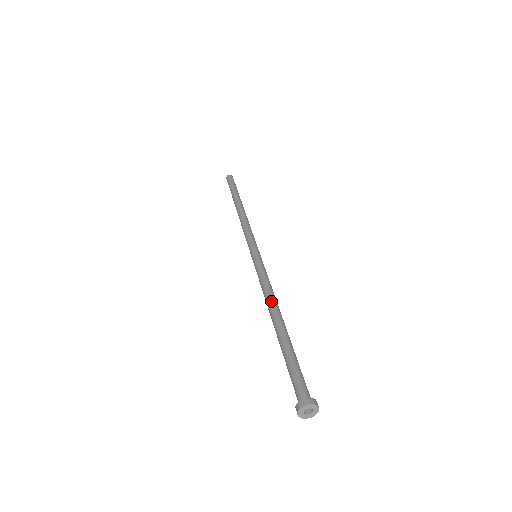
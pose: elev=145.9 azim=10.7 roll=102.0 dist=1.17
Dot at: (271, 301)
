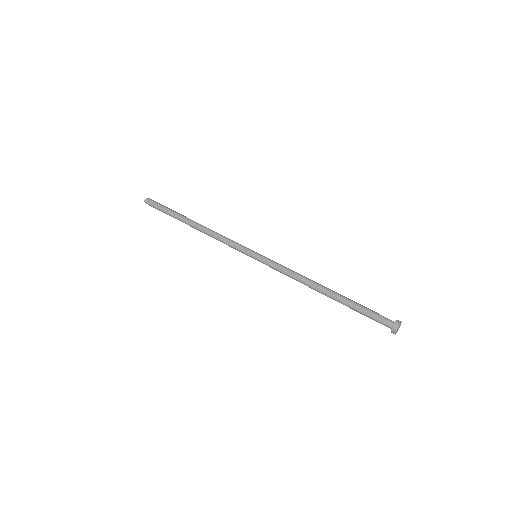
Dot at: (309, 281)
